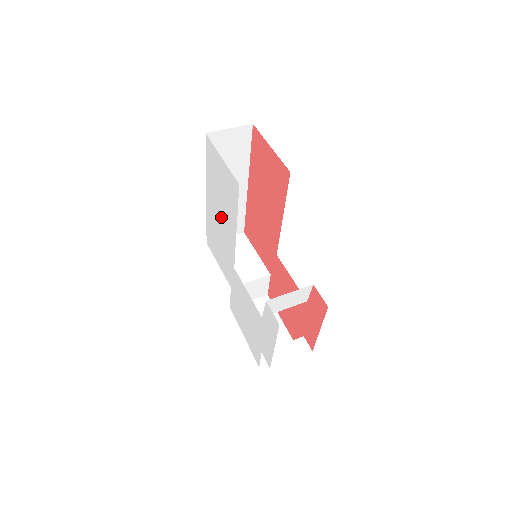
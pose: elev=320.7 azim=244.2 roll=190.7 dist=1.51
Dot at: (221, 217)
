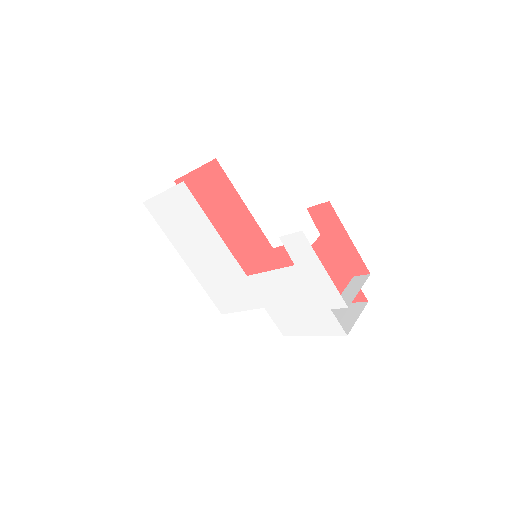
Dot at: (203, 250)
